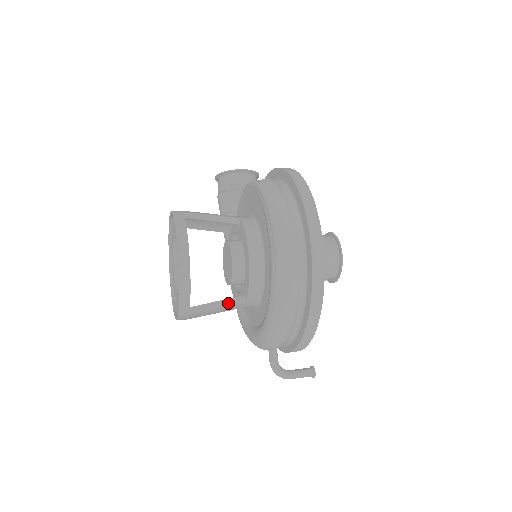
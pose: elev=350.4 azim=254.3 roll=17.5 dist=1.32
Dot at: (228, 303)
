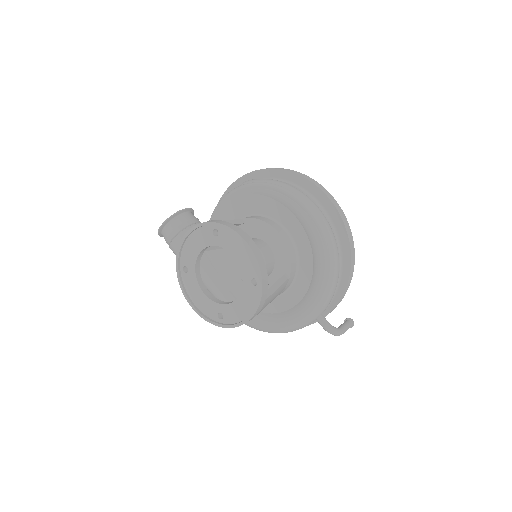
Dot at: (281, 282)
